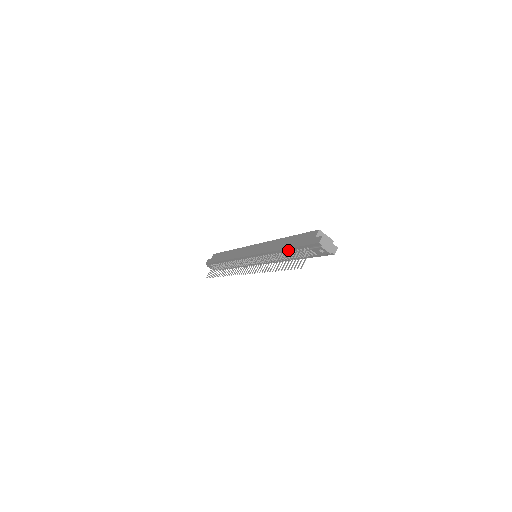
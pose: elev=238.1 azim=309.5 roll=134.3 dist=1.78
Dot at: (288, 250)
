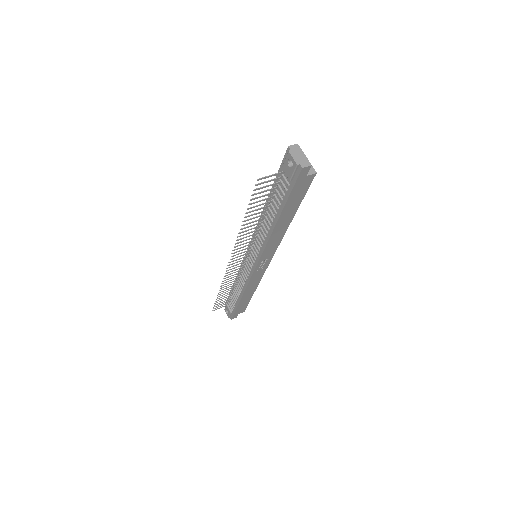
Dot at: occluded
